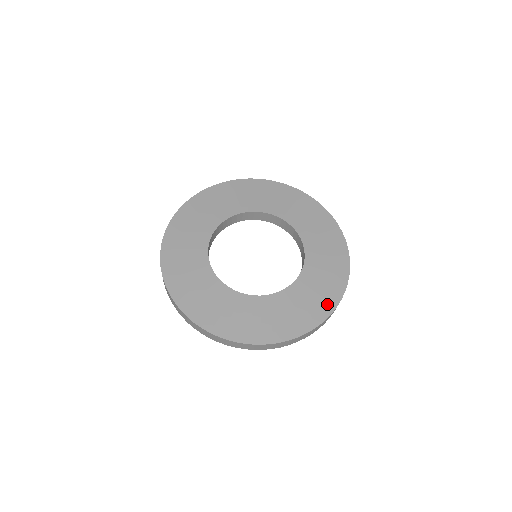
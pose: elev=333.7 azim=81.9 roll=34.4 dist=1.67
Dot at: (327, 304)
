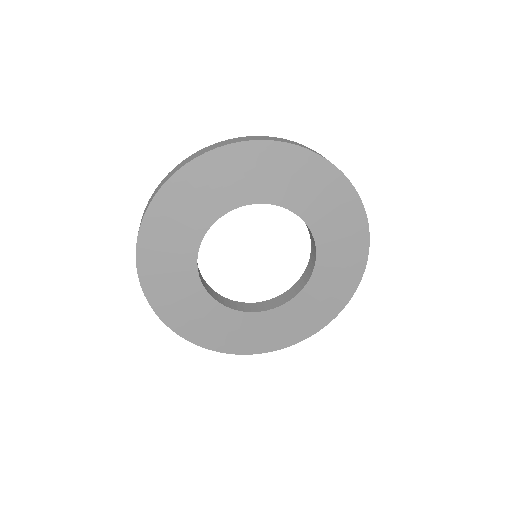
Dot at: (330, 312)
